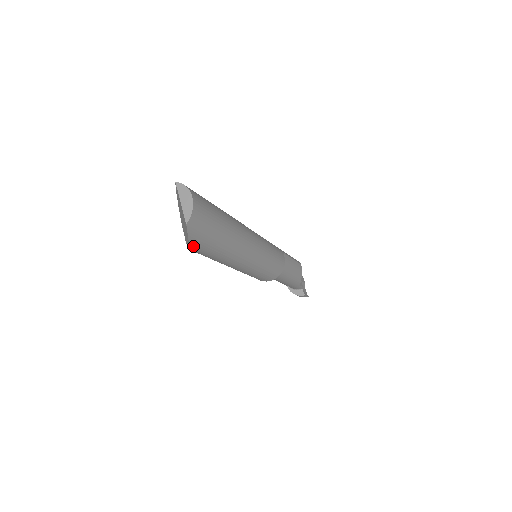
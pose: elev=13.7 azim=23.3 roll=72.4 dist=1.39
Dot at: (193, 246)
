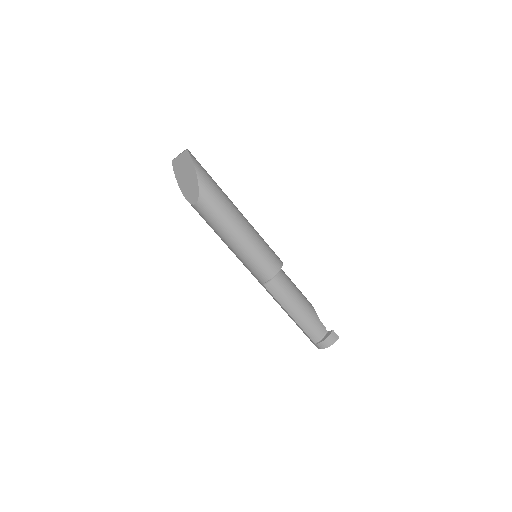
Dot at: (199, 175)
